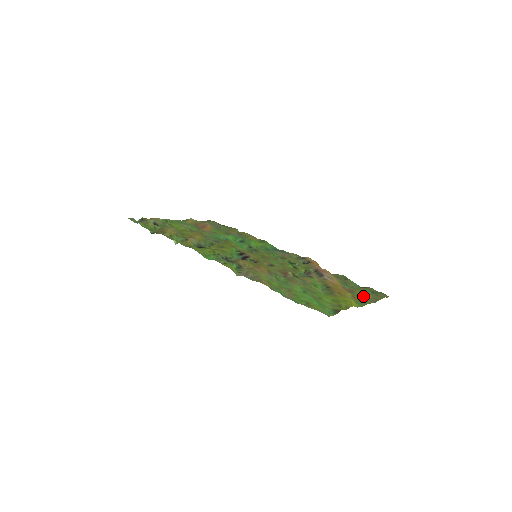
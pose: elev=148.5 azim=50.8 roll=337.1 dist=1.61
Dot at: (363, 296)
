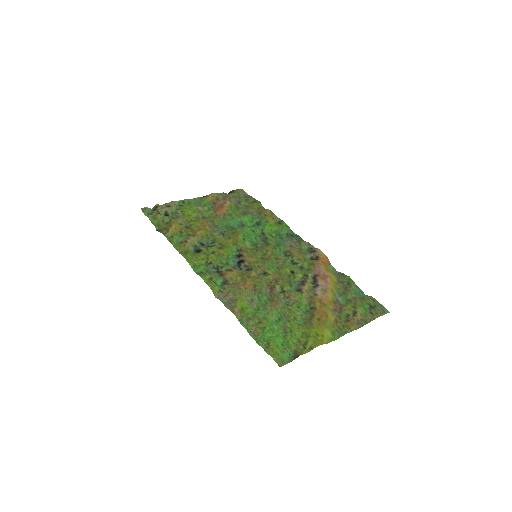
Dot at: (350, 318)
